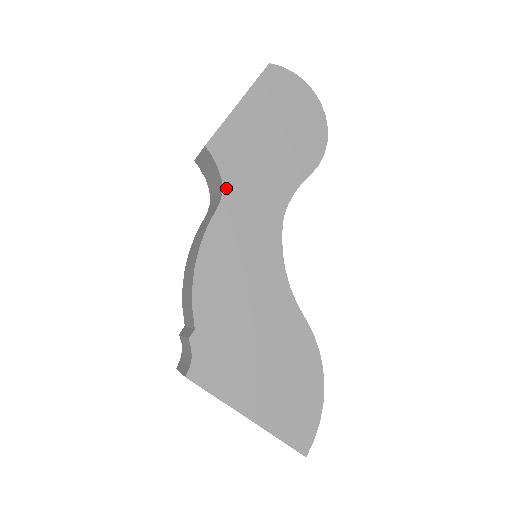
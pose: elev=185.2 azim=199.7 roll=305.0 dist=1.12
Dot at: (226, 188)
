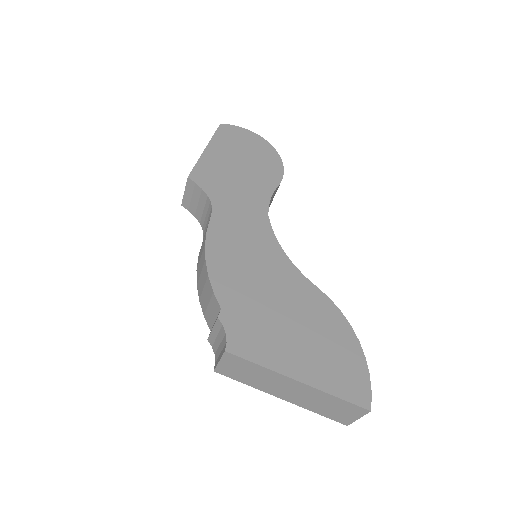
Dot at: (214, 202)
